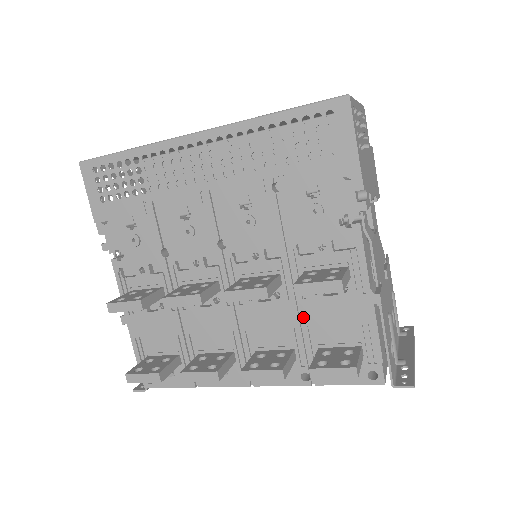
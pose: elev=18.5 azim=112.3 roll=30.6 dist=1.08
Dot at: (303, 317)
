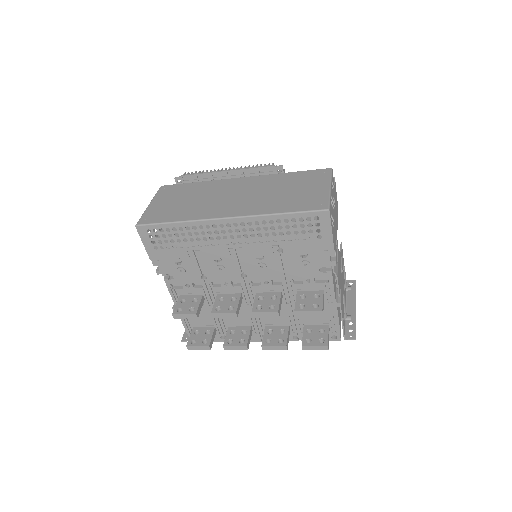
Dot at: occluded
